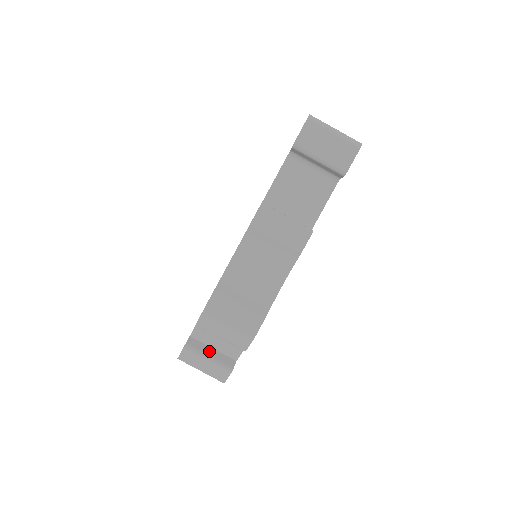
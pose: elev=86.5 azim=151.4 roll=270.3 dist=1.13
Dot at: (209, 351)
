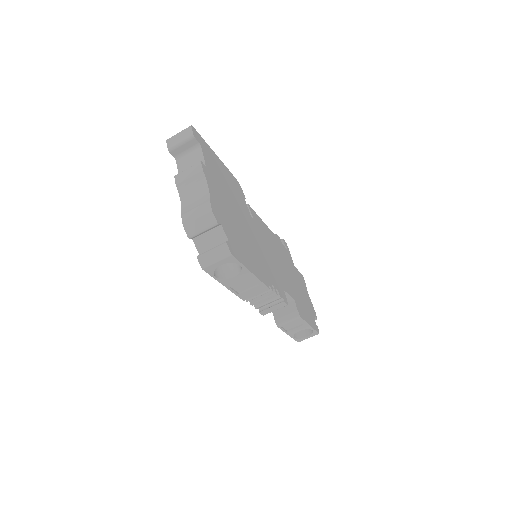
Dot at: (211, 249)
